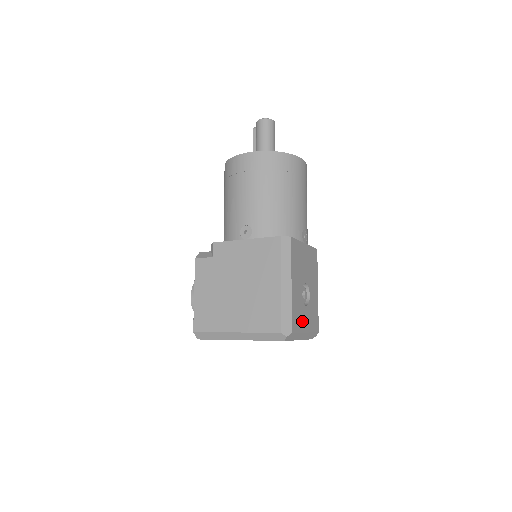
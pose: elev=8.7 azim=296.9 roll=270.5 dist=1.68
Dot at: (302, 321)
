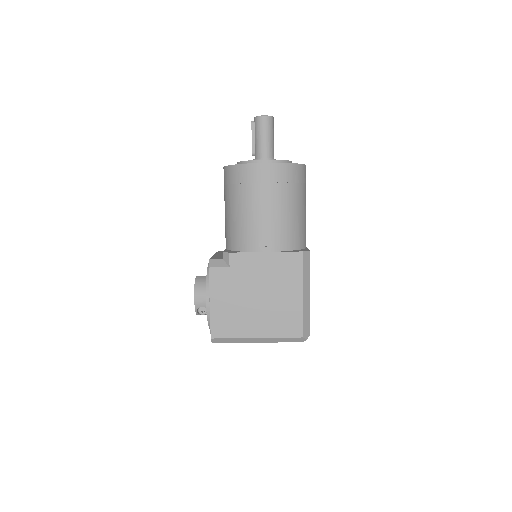
Dot at: occluded
